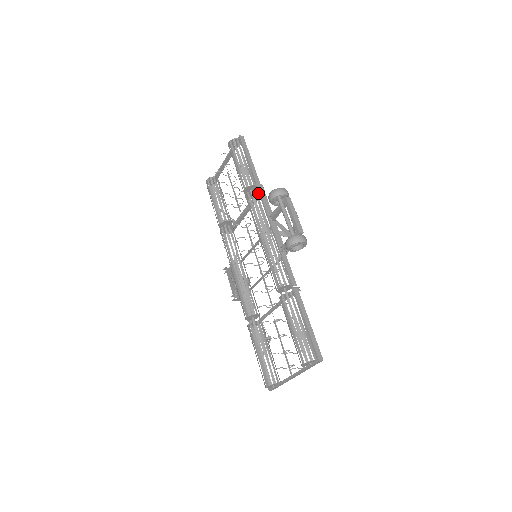
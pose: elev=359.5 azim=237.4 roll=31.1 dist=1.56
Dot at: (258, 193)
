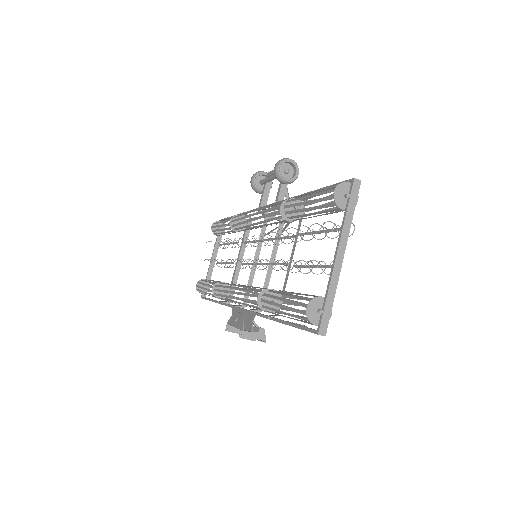
Dot at: (246, 223)
